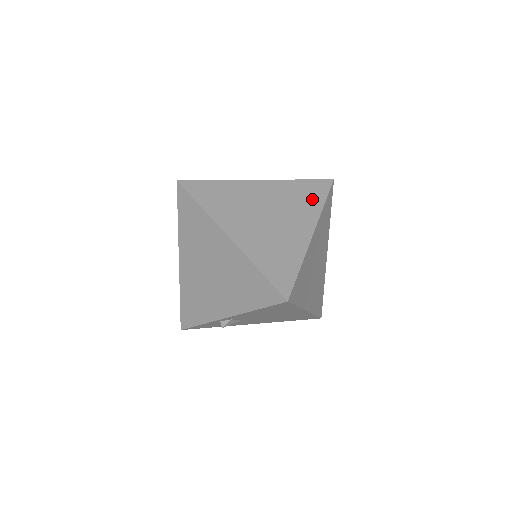
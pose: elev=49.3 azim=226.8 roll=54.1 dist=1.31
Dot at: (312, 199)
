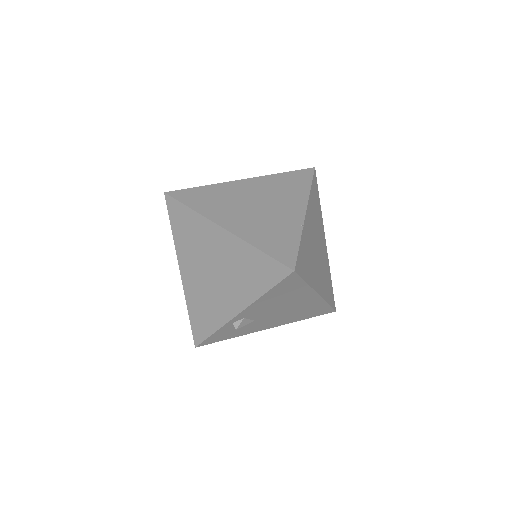
Dot at: (298, 185)
